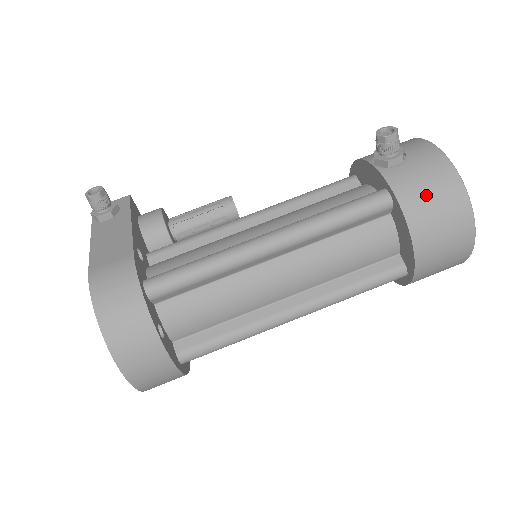
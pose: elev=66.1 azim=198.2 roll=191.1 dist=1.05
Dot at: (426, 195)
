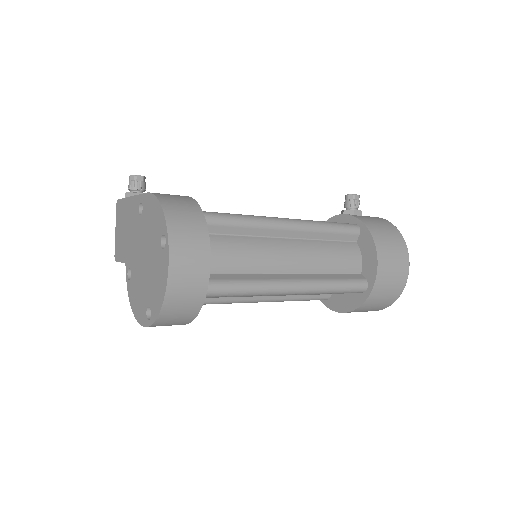
Dot at: (381, 228)
